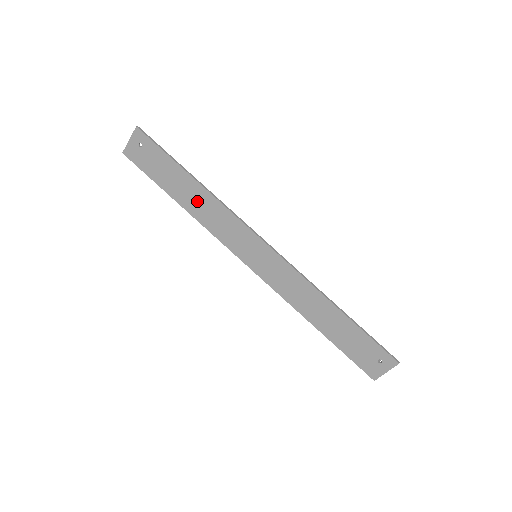
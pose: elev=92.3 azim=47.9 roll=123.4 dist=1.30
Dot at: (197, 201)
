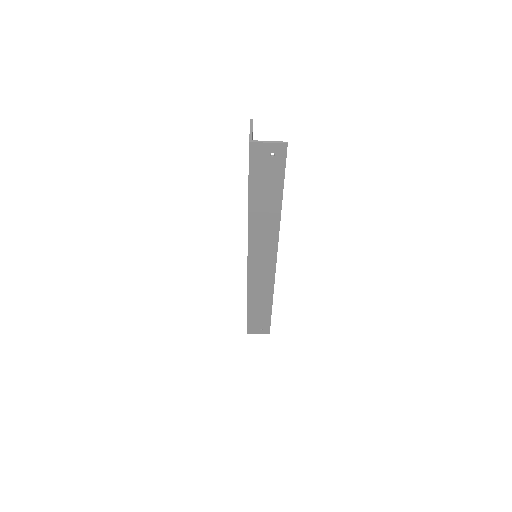
Dot at: (265, 216)
